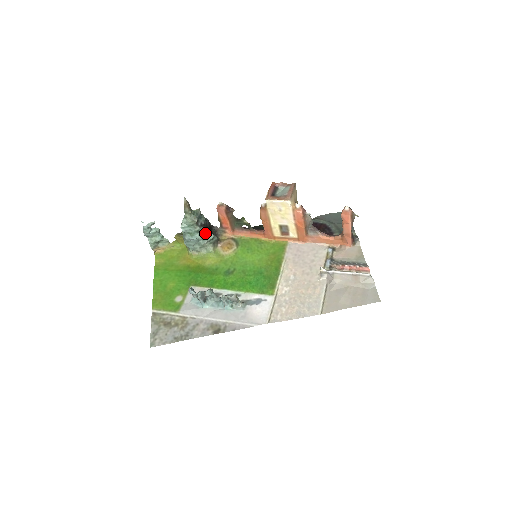
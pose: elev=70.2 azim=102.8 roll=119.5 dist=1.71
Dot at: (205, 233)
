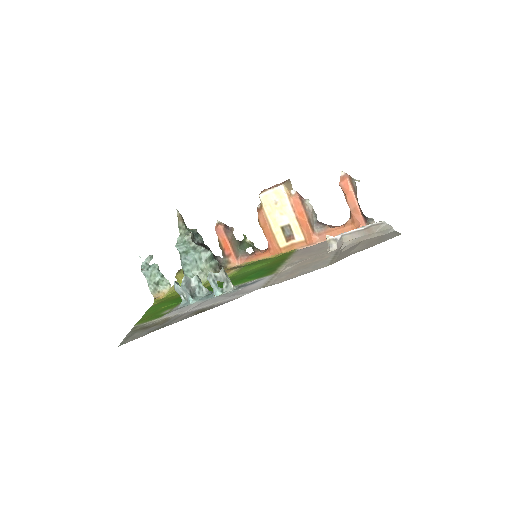
Dot at: (202, 249)
